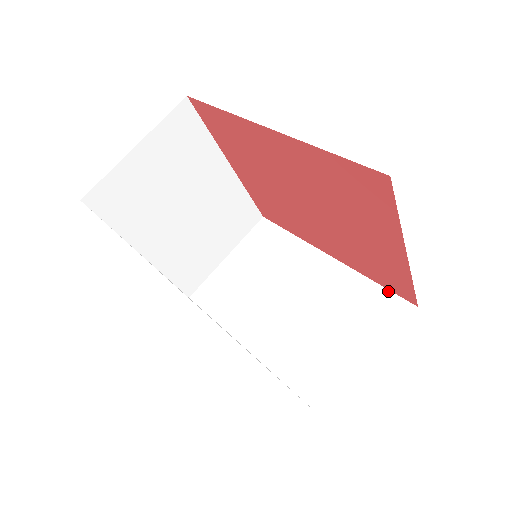
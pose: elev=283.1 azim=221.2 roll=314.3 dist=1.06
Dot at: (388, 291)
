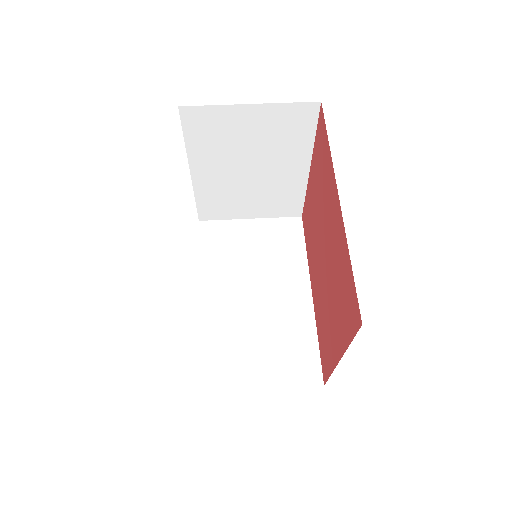
Dot at: (319, 356)
